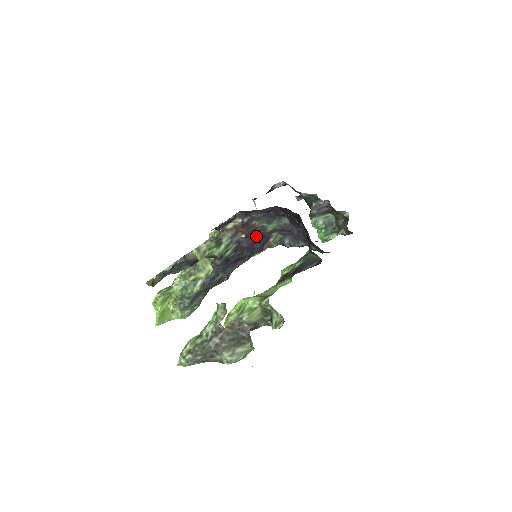
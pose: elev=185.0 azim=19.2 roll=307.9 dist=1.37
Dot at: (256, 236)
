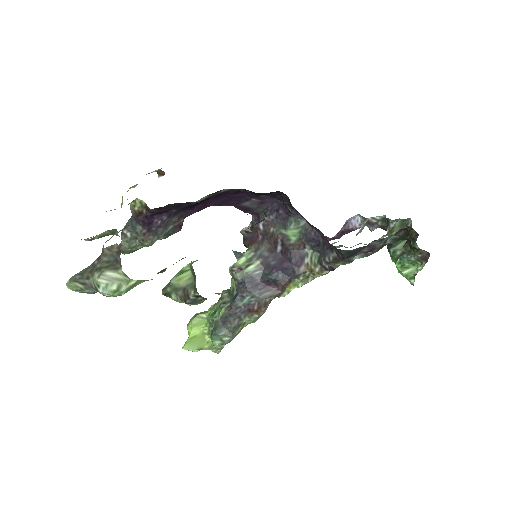
Dot at: (282, 250)
